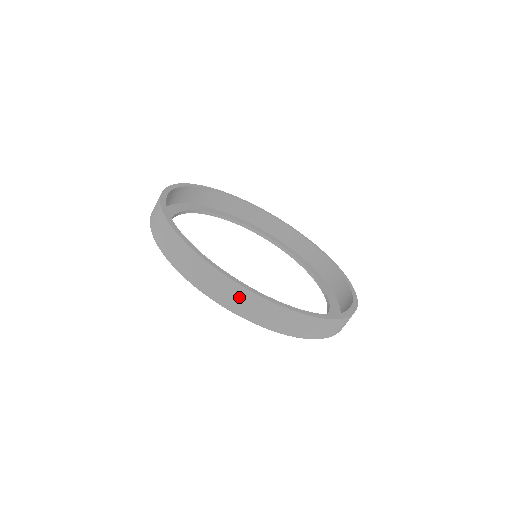
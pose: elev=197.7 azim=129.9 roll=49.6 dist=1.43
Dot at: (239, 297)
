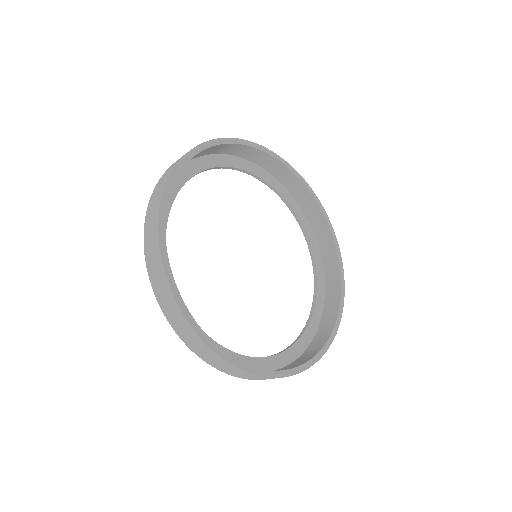
Dot at: (236, 372)
